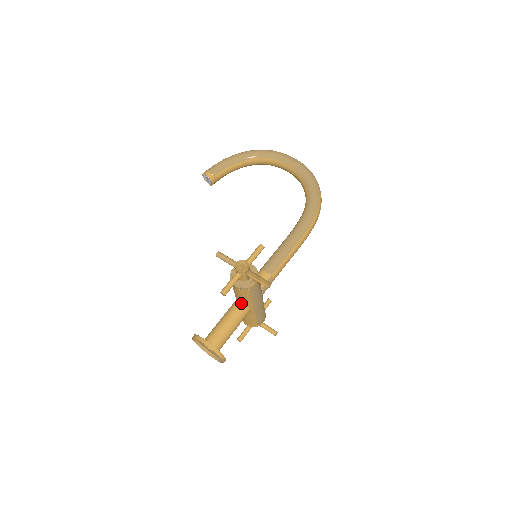
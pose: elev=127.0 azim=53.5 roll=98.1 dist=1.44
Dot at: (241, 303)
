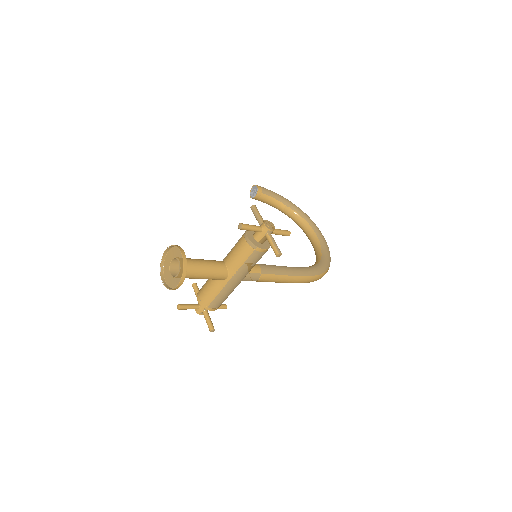
Dot at: (228, 263)
